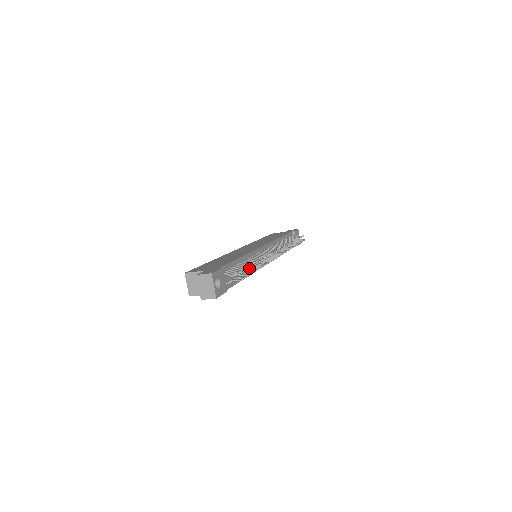
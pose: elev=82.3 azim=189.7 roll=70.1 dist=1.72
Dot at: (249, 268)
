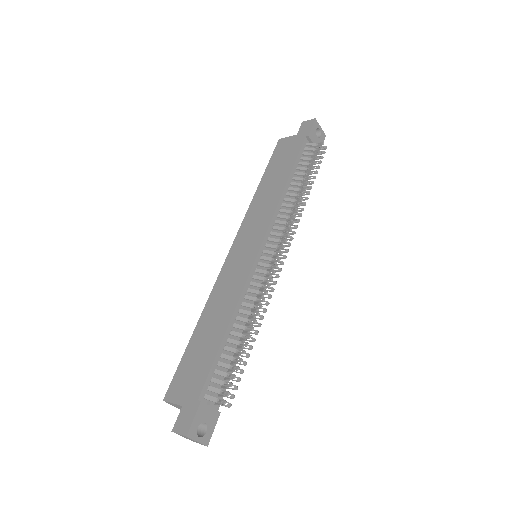
Dot at: (237, 369)
